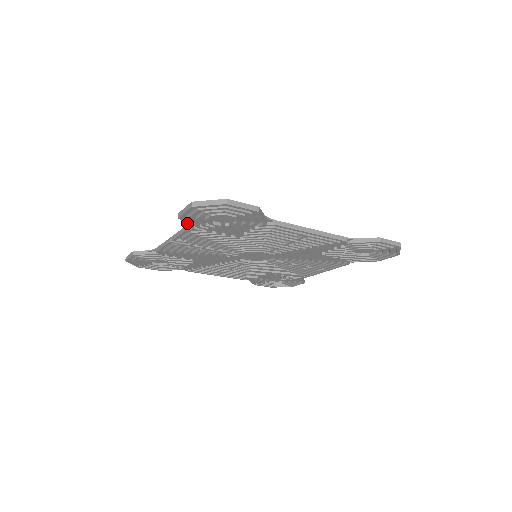
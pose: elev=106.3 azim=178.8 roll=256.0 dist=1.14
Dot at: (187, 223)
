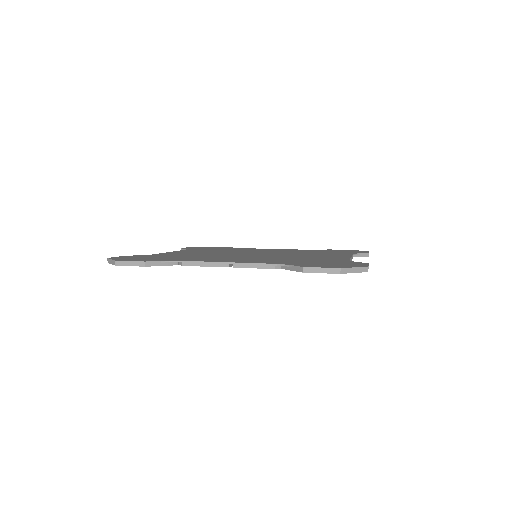
Dot at: (295, 270)
